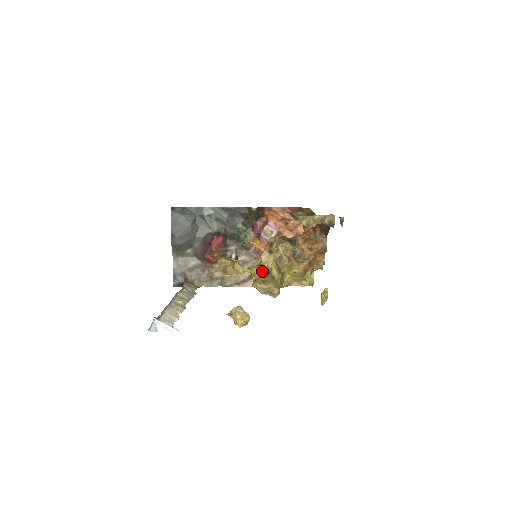
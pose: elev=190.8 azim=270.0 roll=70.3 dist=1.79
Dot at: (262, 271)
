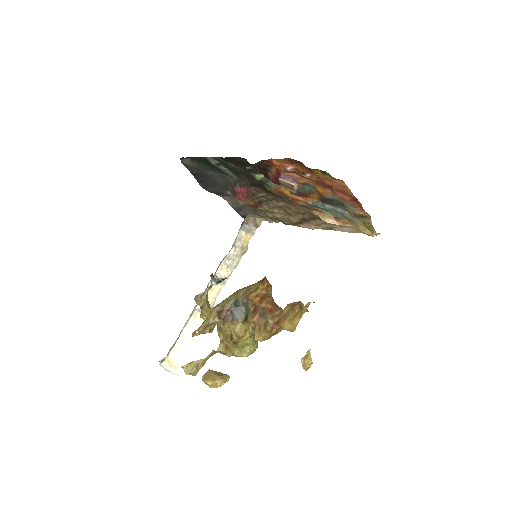
Dot at: (225, 331)
